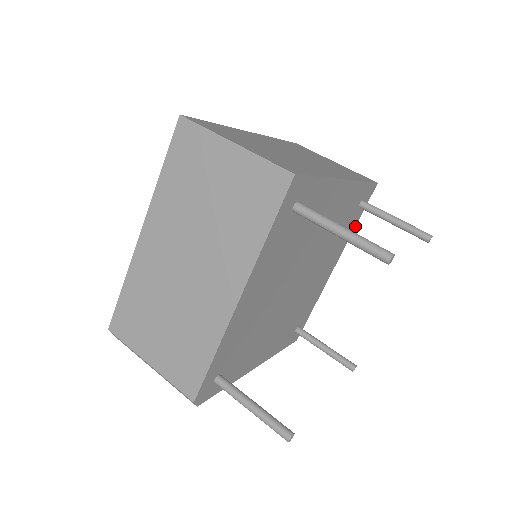
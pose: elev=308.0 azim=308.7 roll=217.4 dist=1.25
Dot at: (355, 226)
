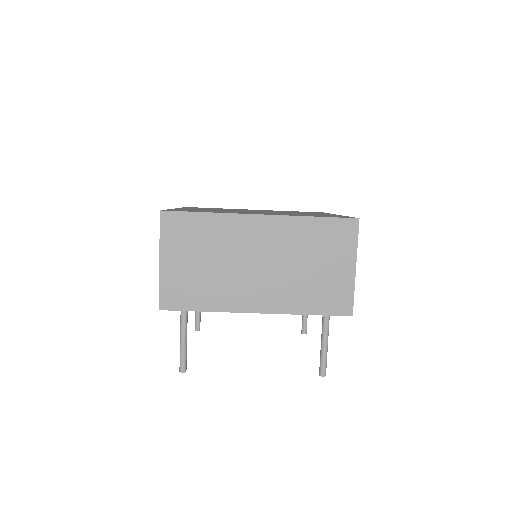
Dot at: occluded
